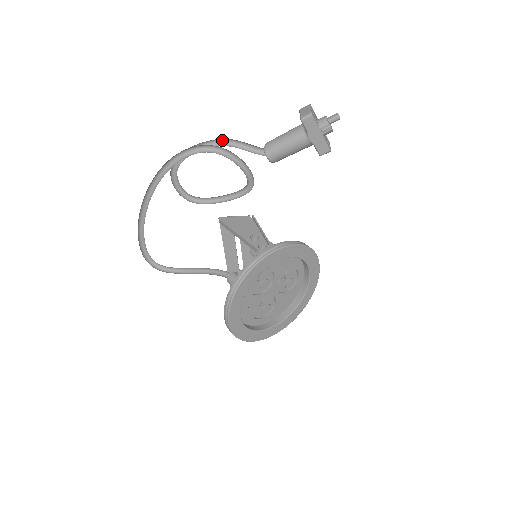
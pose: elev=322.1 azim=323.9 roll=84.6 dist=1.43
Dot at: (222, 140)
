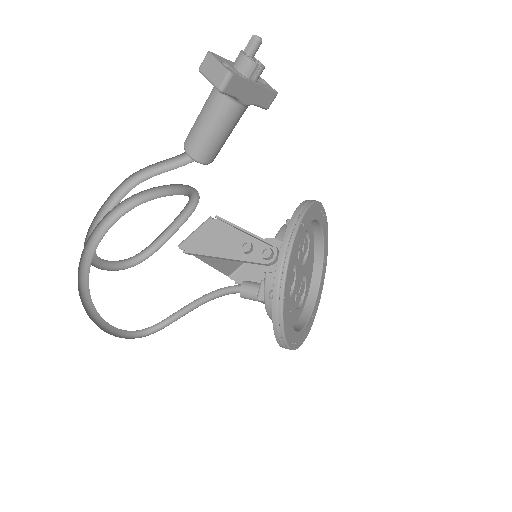
Dot at: (122, 183)
